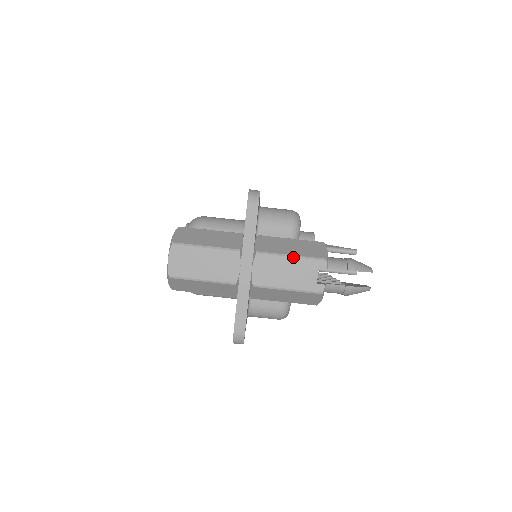
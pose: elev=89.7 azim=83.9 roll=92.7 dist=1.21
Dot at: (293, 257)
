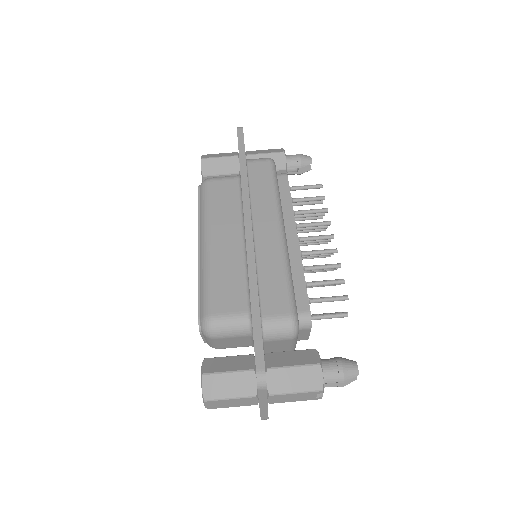
Dot at: (297, 393)
